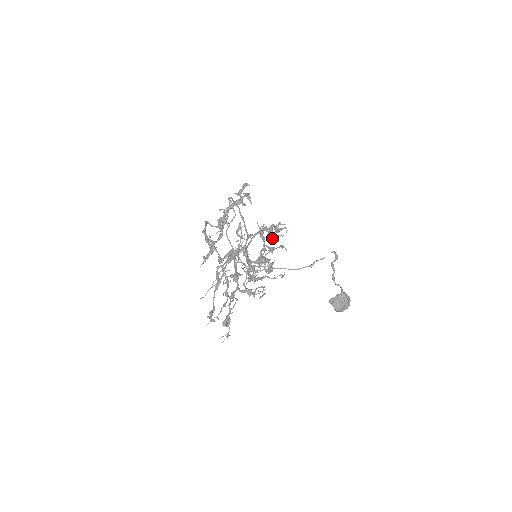
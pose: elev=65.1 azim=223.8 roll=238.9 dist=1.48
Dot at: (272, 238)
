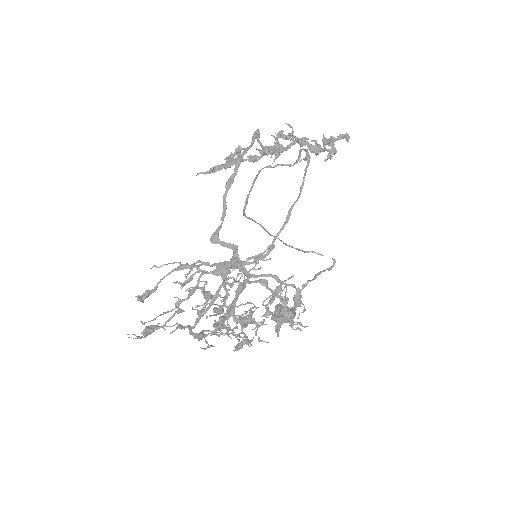
Dot at: (276, 328)
